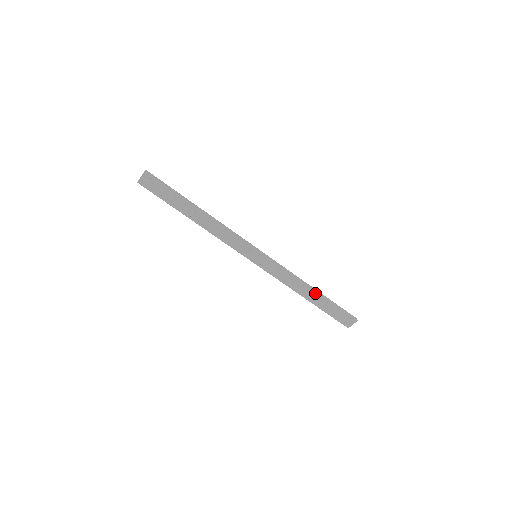
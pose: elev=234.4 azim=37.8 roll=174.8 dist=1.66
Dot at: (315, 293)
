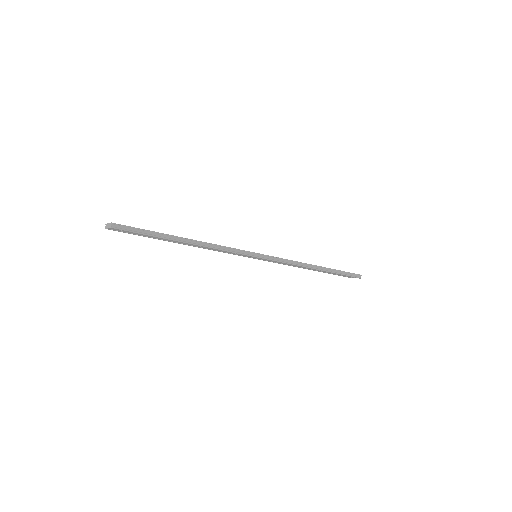
Dot at: (319, 270)
